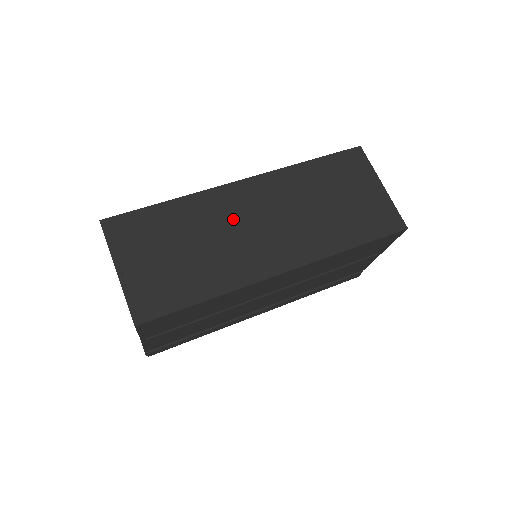
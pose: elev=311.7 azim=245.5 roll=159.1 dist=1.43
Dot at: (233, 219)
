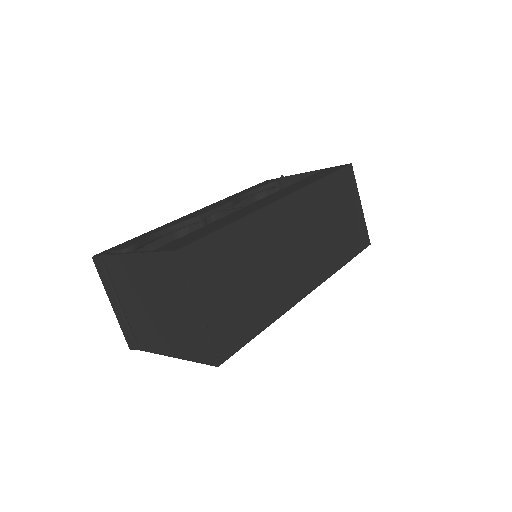
Dot at: (279, 242)
